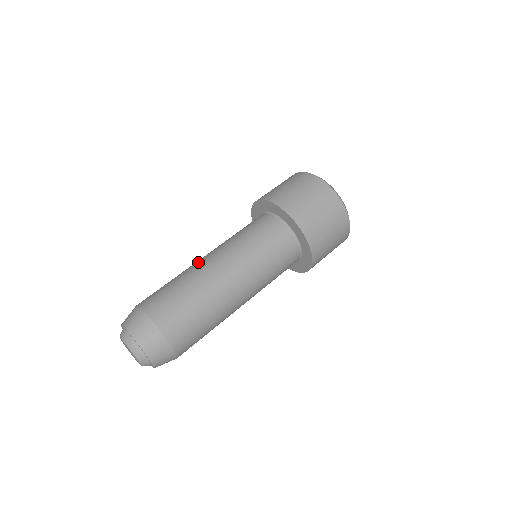
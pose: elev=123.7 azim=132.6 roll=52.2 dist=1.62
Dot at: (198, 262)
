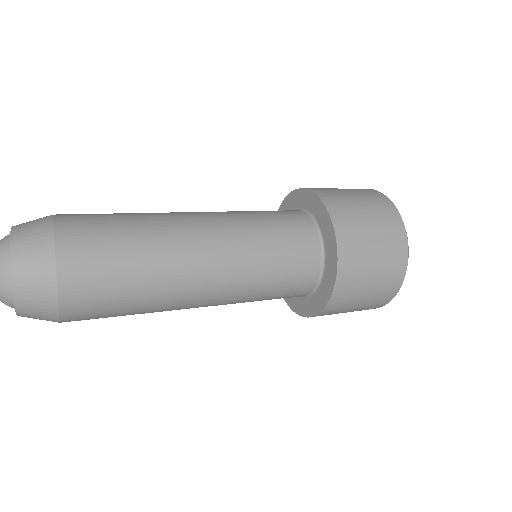
Dot at: occluded
